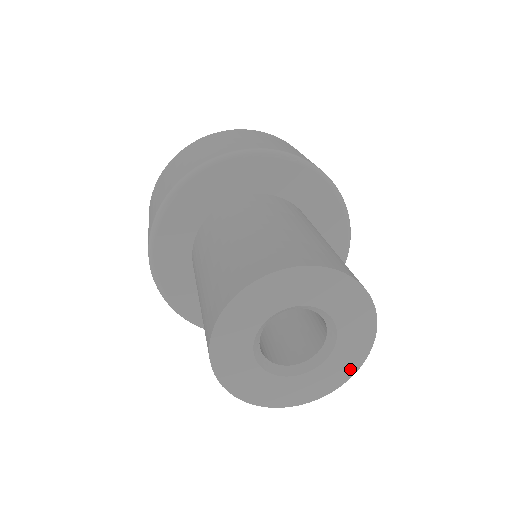
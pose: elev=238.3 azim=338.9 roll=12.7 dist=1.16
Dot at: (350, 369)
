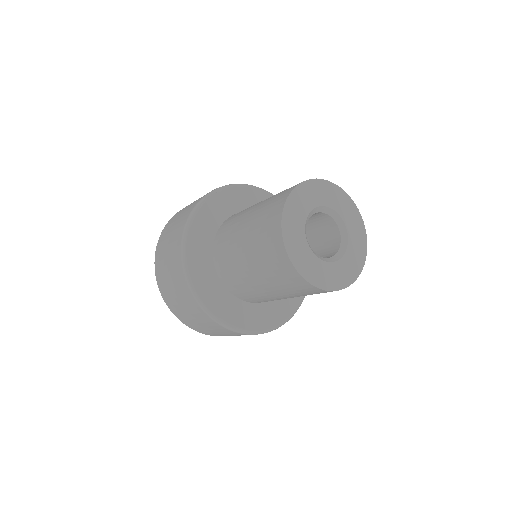
Dot at: (360, 225)
